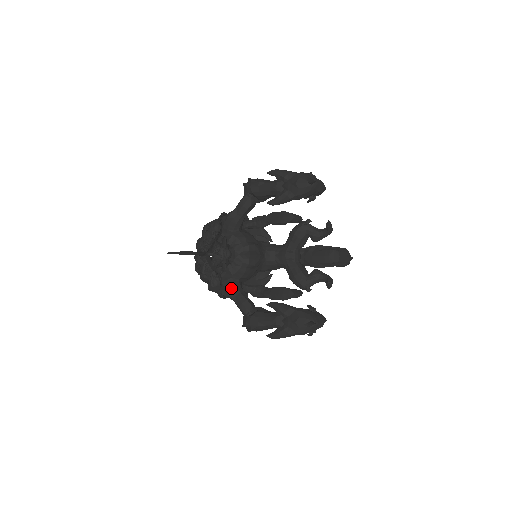
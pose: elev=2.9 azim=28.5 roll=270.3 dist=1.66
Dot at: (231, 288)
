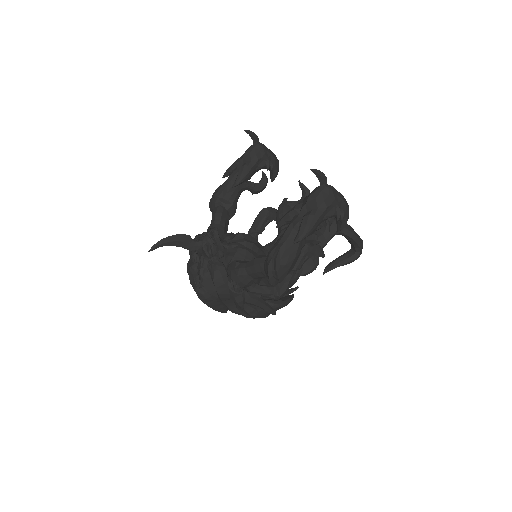
Dot at: (237, 262)
